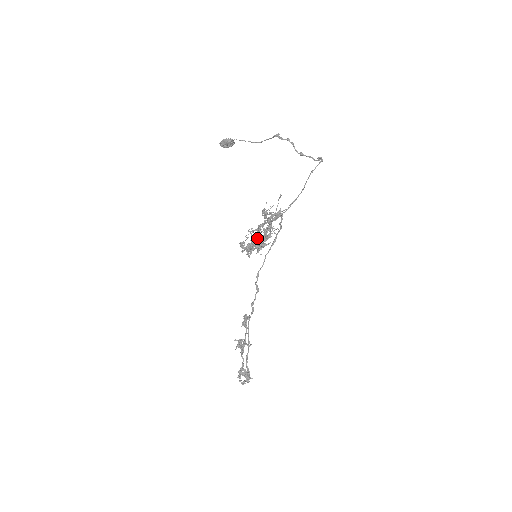
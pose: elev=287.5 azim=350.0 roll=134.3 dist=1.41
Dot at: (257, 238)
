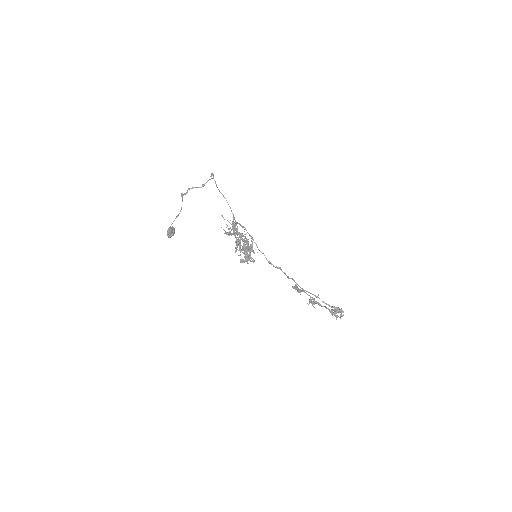
Dot at: (242, 248)
